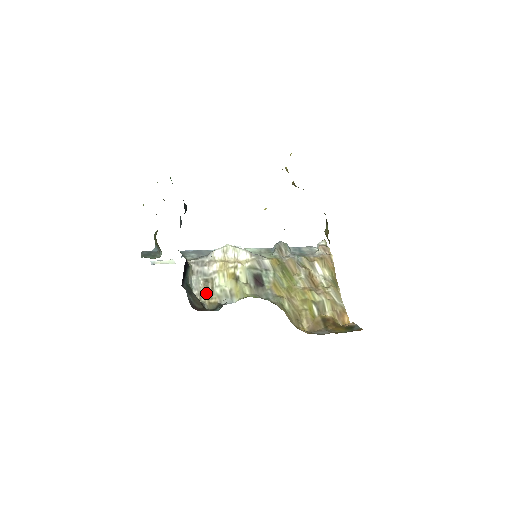
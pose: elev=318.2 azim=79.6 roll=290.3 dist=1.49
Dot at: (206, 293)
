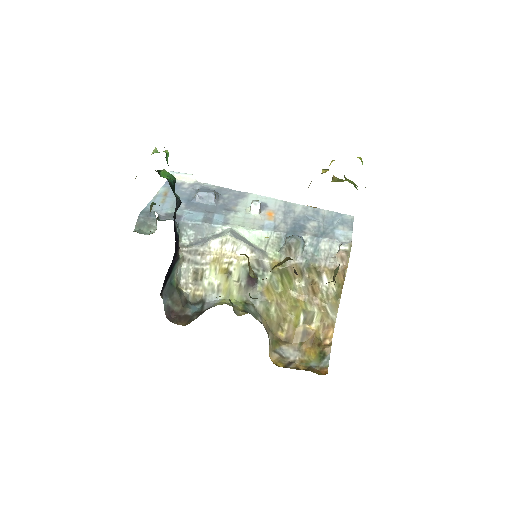
Dot at: (194, 283)
